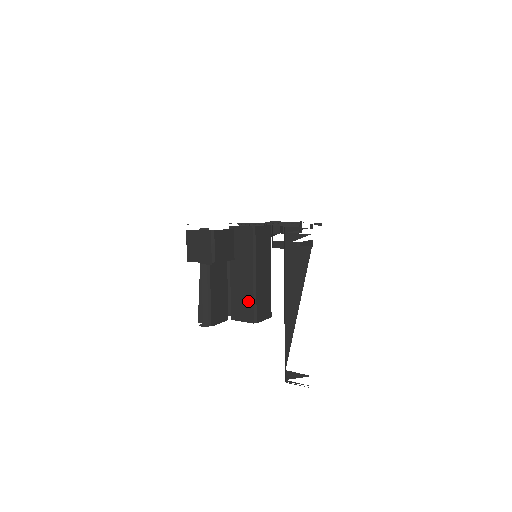
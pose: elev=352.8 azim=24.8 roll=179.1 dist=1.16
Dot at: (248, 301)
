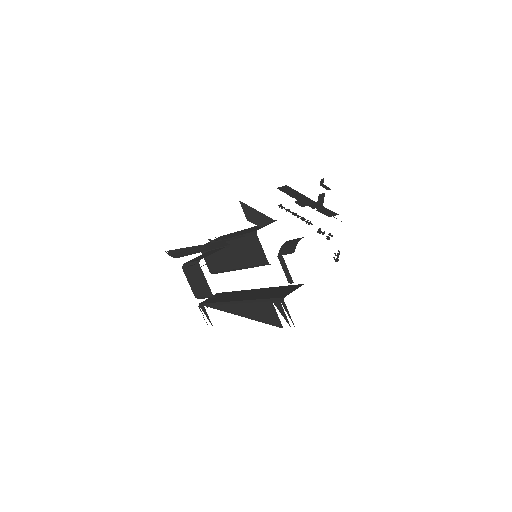
Dot at: (219, 266)
